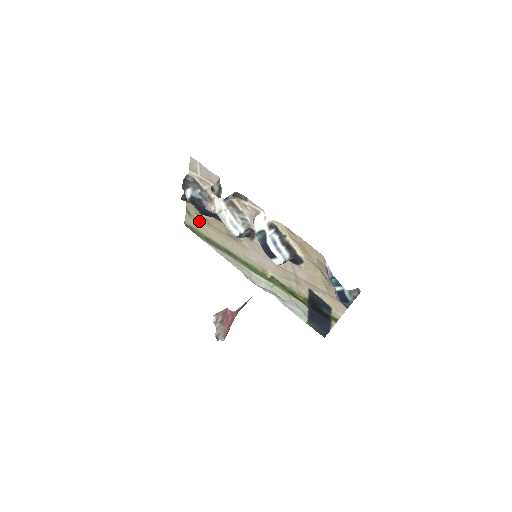
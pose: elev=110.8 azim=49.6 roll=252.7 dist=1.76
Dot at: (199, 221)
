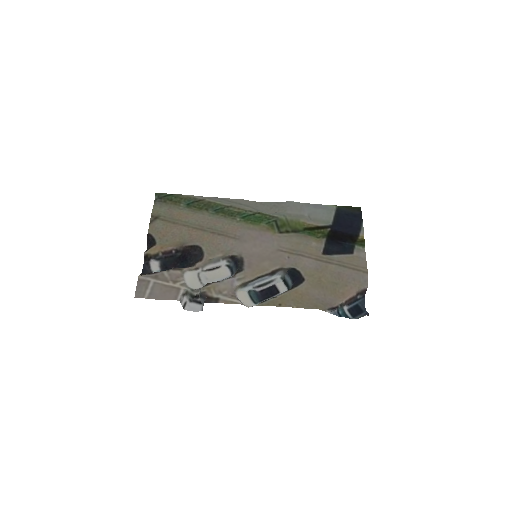
Dot at: (172, 220)
